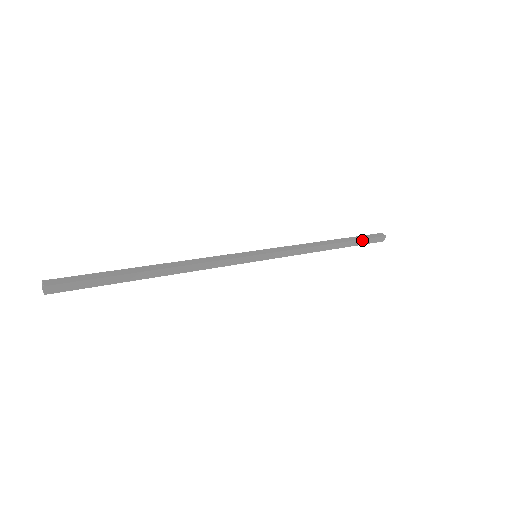
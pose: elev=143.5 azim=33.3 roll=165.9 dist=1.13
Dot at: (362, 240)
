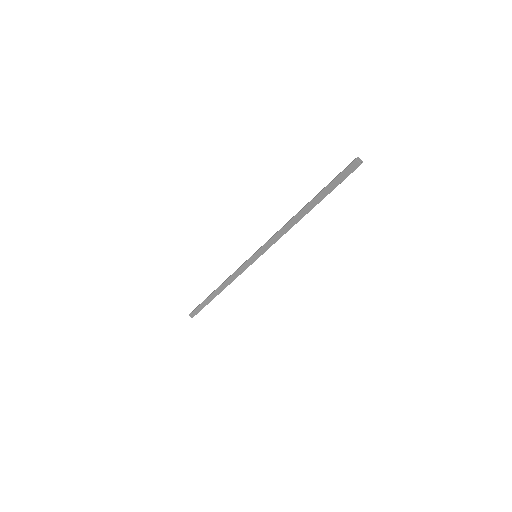
Dot at: (333, 189)
